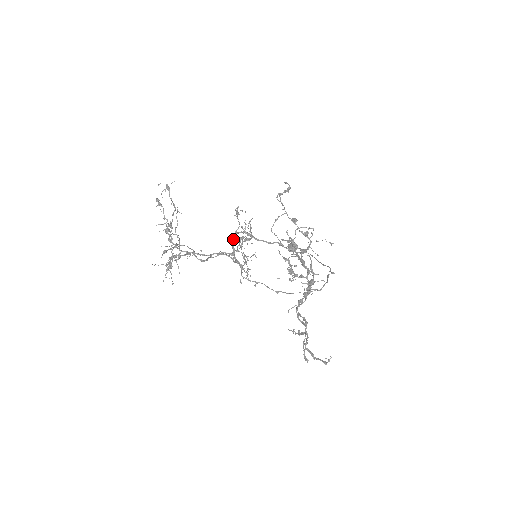
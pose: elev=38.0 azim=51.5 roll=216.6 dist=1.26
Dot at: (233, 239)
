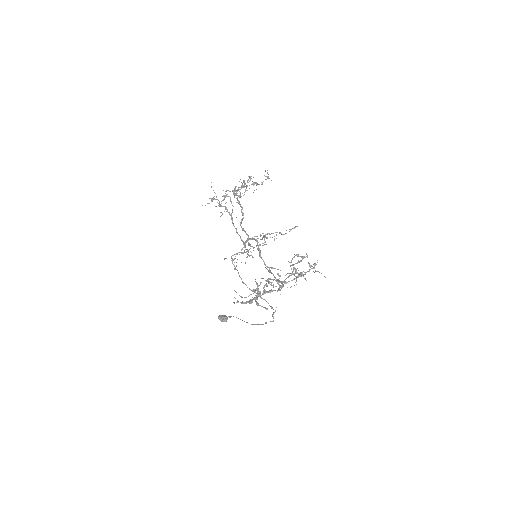
Dot at: (252, 239)
